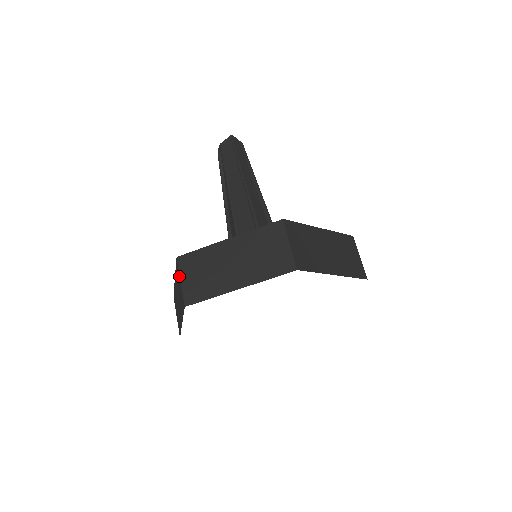
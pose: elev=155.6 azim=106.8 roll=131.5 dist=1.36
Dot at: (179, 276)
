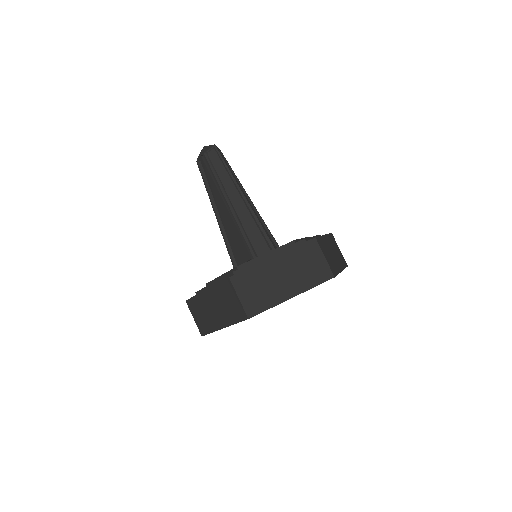
Dot at: (235, 293)
